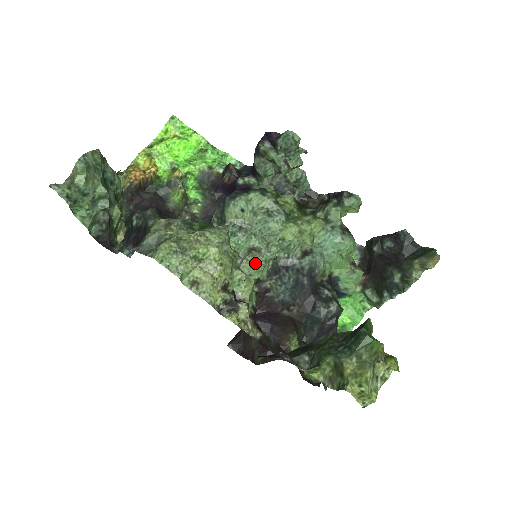
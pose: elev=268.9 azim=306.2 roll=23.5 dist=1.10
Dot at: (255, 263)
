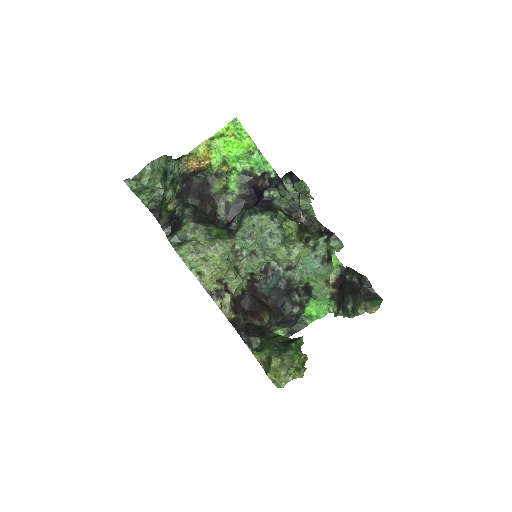
Dot at: (251, 264)
